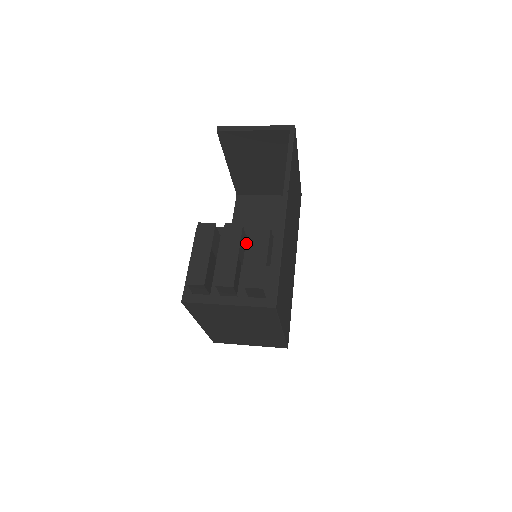
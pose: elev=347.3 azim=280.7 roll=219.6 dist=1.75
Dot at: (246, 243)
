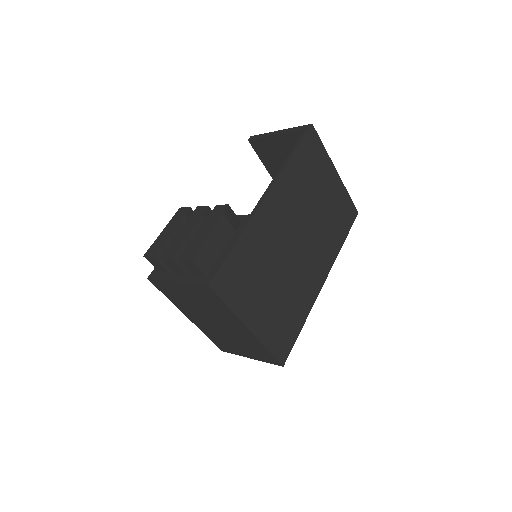
Dot at: occluded
